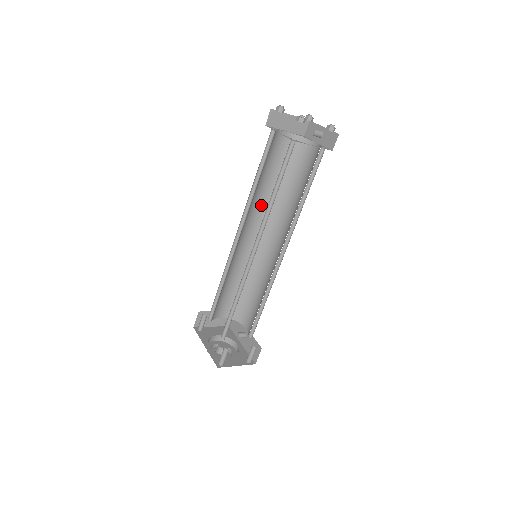
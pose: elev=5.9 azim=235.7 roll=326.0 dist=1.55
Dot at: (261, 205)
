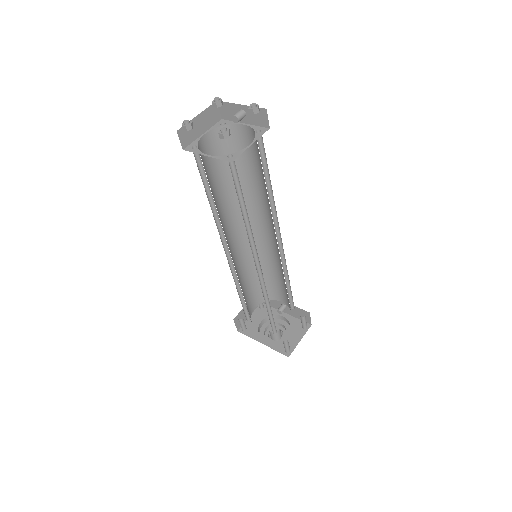
Dot at: (227, 210)
